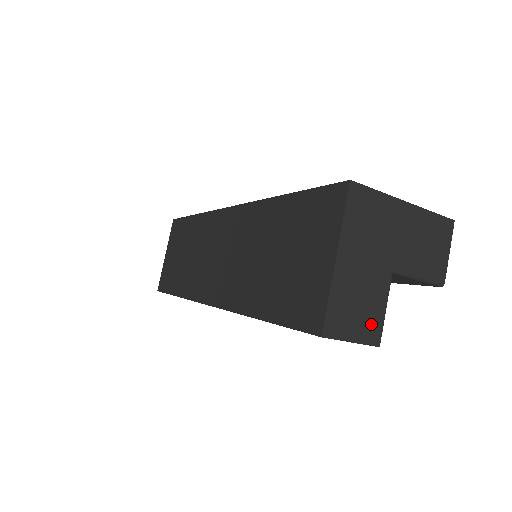
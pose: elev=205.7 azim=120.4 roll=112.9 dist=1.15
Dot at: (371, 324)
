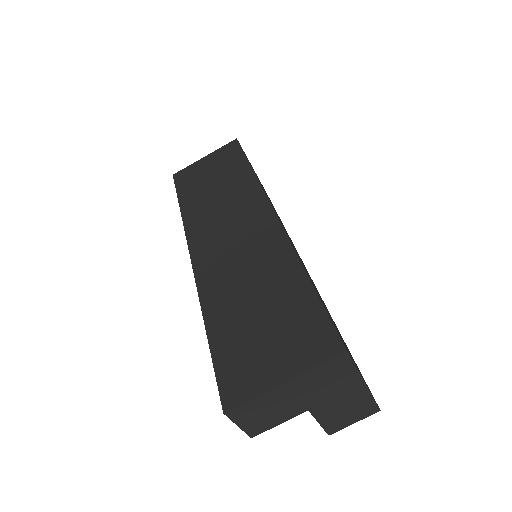
Dot at: (261, 425)
